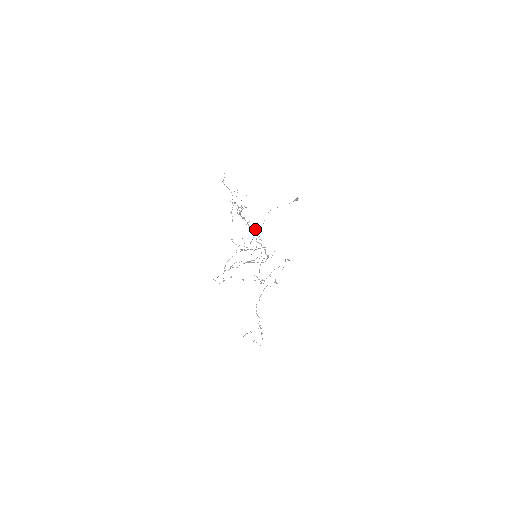
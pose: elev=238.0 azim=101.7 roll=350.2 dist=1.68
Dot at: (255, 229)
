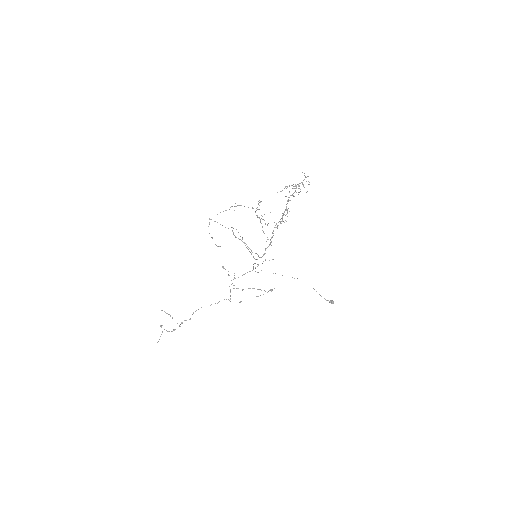
Dot at: occluded
